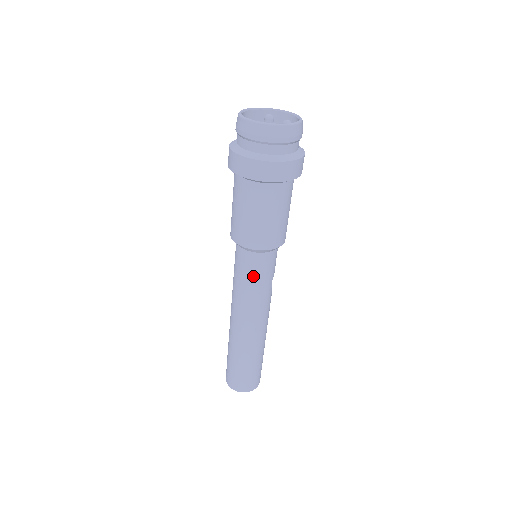
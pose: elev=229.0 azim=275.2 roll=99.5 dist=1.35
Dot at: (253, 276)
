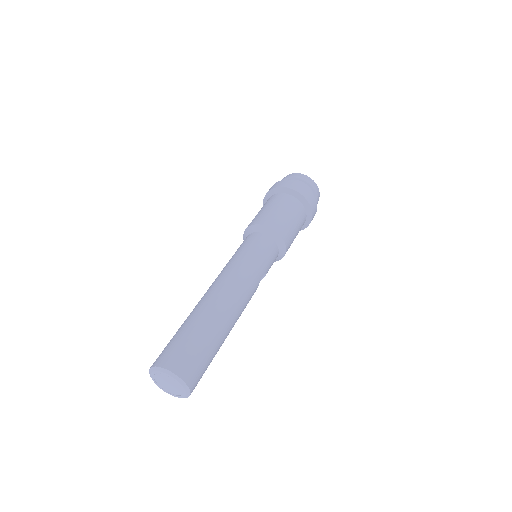
Dot at: (257, 250)
